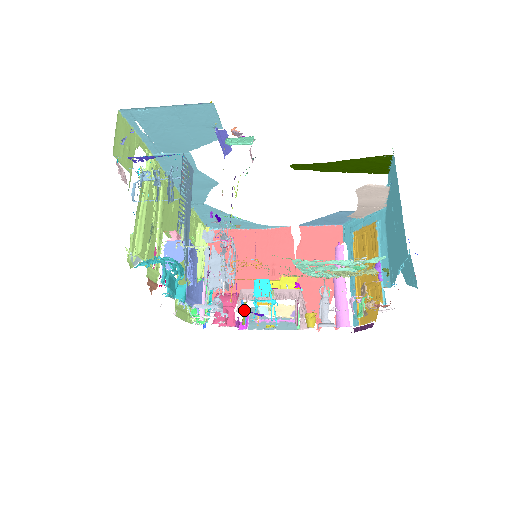
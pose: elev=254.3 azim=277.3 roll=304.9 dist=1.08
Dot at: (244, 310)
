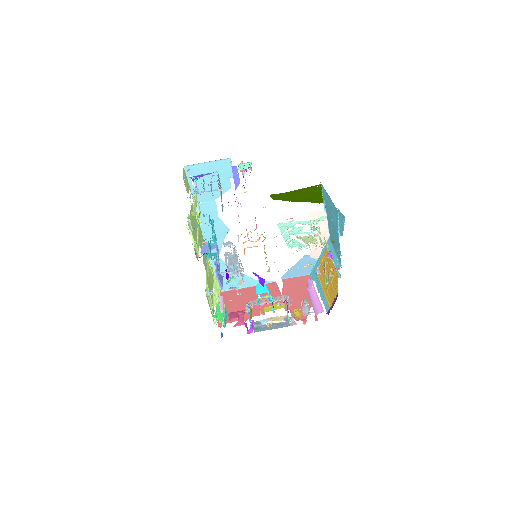
Dot at: (250, 312)
